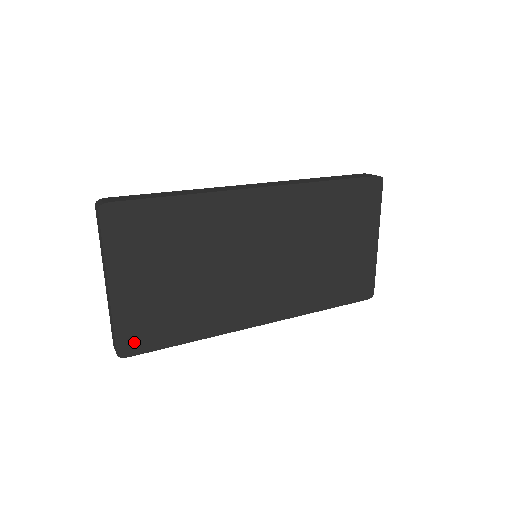
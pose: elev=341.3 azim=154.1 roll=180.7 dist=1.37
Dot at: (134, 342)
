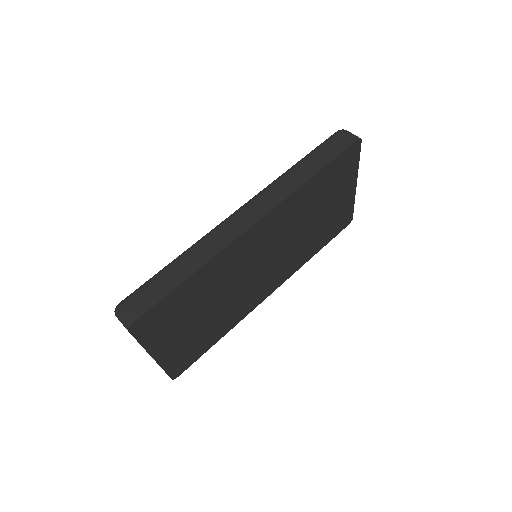
Dot at: (182, 367)
